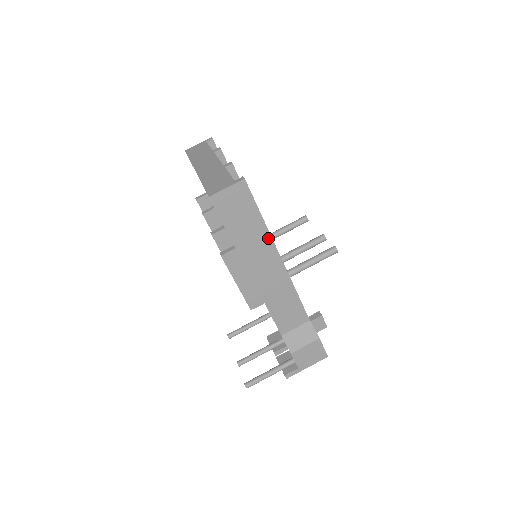
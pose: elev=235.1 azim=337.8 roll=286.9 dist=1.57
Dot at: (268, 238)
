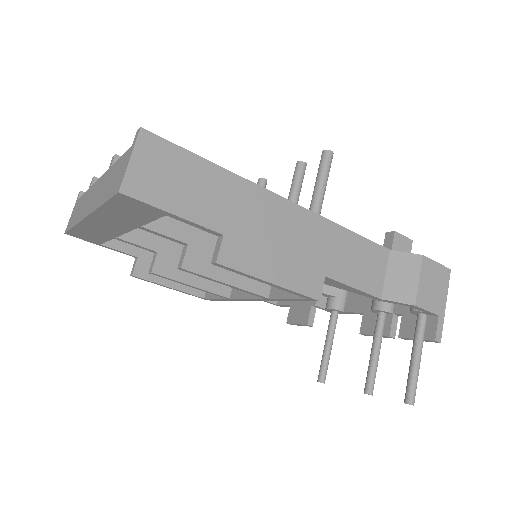
Dot at: (248, 186)
